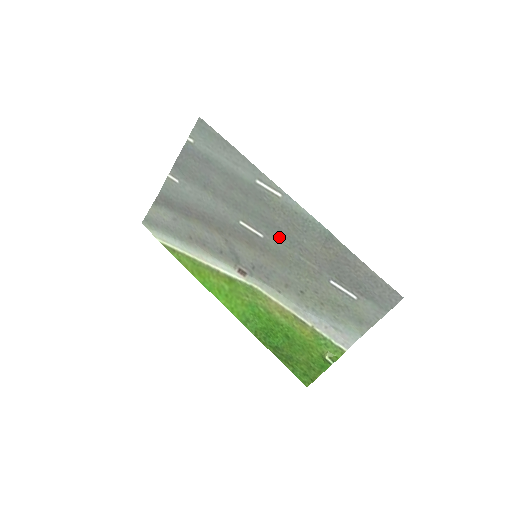
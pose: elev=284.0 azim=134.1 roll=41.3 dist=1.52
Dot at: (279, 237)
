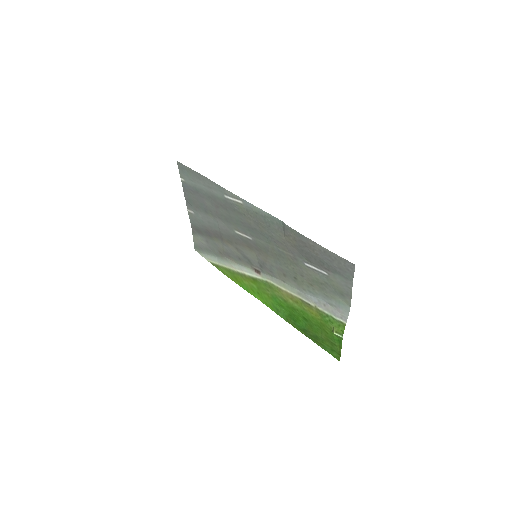
Dot at: (259, 236)
